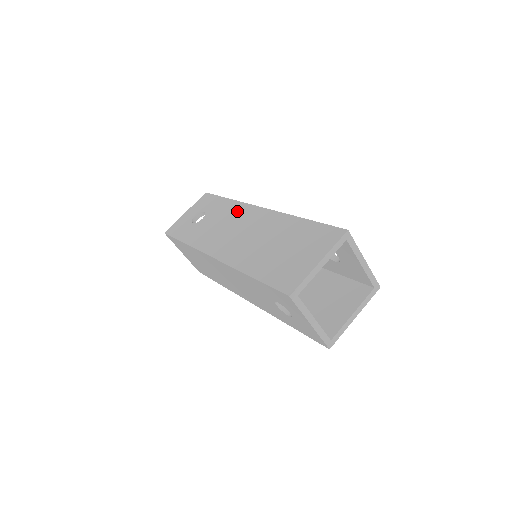
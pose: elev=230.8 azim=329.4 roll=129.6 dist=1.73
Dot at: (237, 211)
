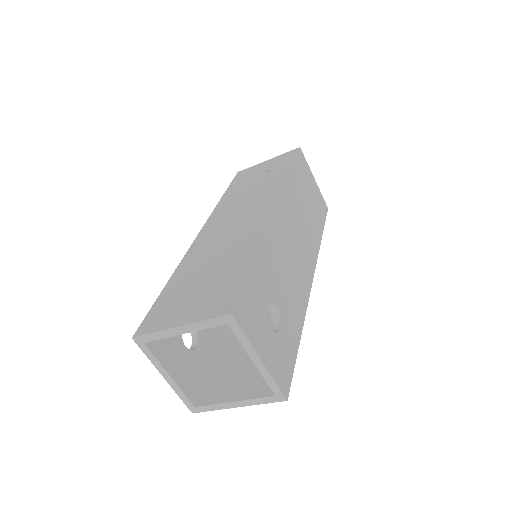
Dot at: (268, 193)
